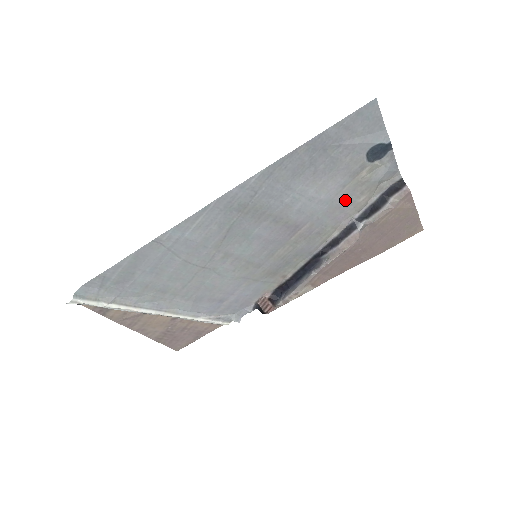
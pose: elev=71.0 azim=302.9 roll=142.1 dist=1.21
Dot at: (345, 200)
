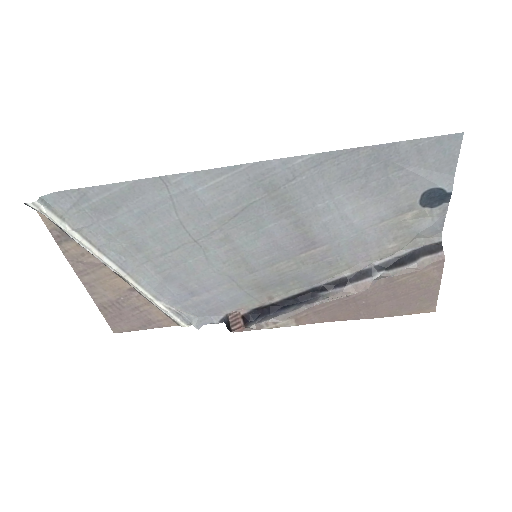
Dot at: (375, 238)
